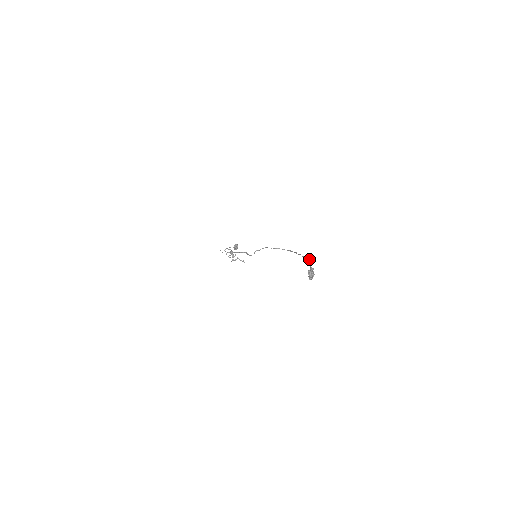
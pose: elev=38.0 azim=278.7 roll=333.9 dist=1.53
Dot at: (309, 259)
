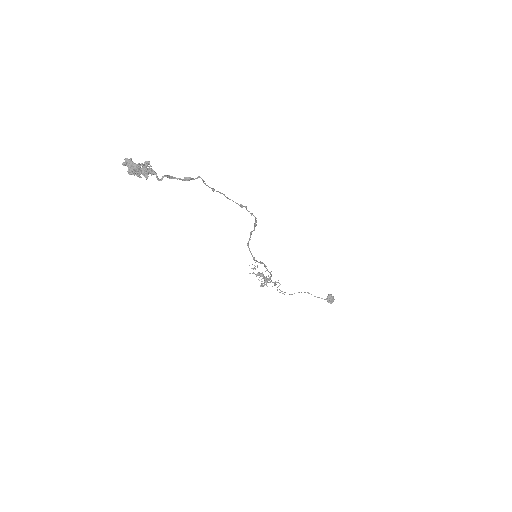
Dot at: occluded
